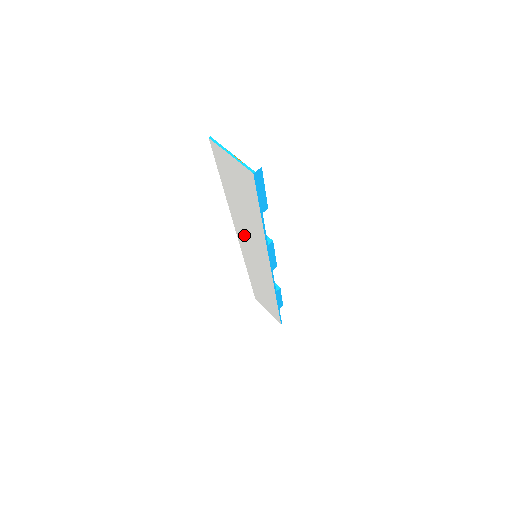
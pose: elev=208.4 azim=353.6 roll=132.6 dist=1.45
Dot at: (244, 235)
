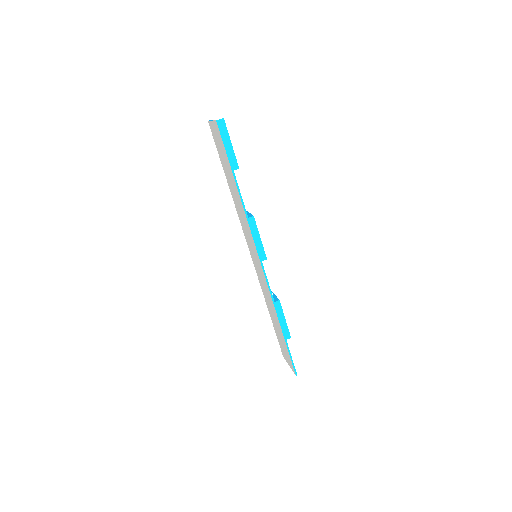
Dot at: (244, 229)
